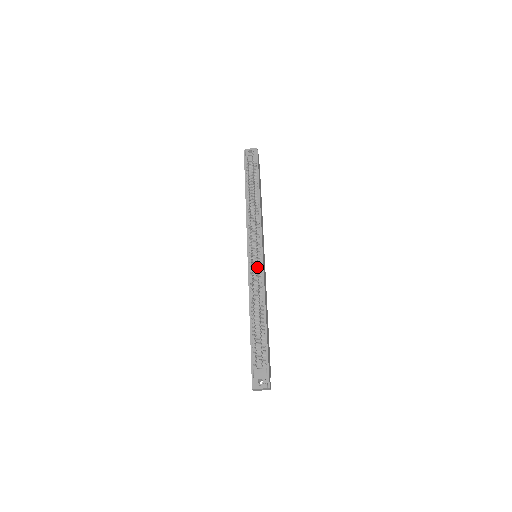
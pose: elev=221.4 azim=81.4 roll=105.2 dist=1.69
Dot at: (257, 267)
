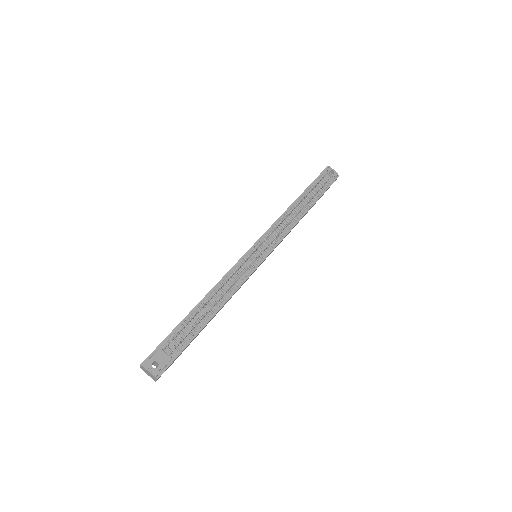
Dot at: (250, 265)
